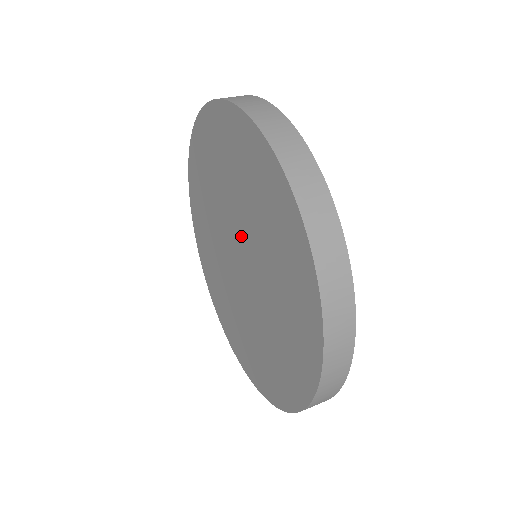
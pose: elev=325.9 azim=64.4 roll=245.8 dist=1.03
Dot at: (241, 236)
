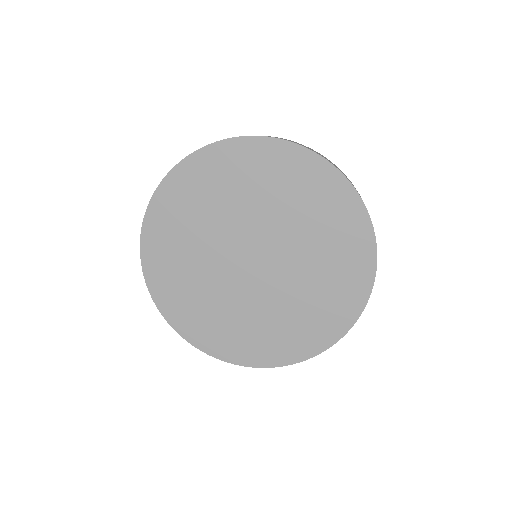
Dot at: (248, 234)
